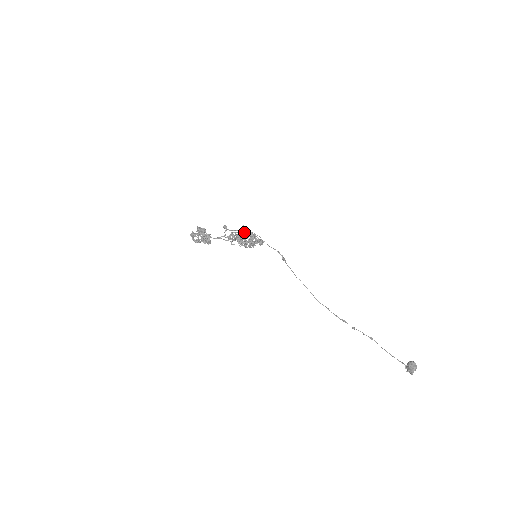
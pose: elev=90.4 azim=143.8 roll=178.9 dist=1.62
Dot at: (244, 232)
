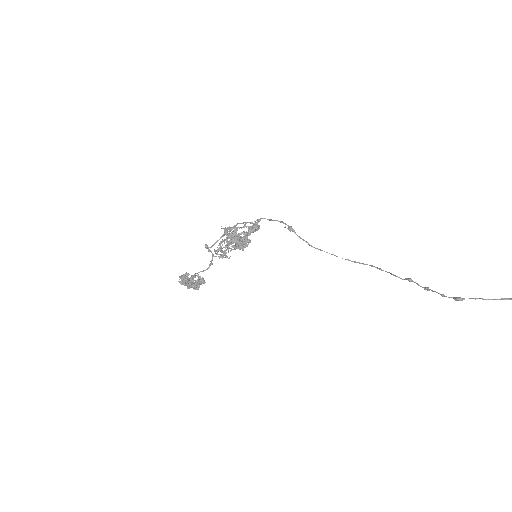
Dot at: occluded
